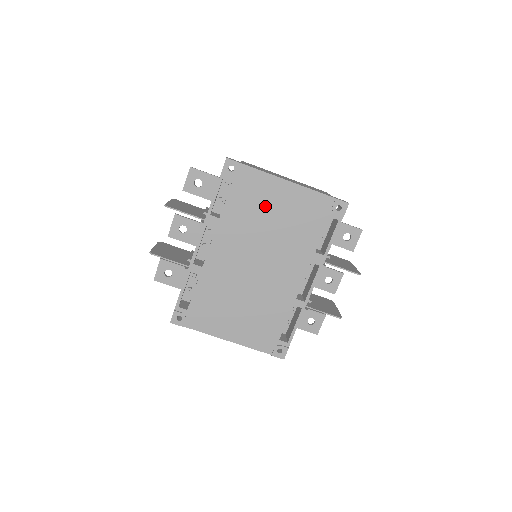
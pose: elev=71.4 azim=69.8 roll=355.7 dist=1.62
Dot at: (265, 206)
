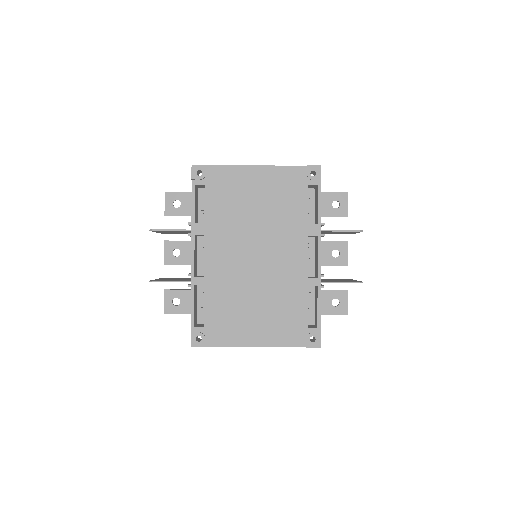
Dot at: (243, 197)
